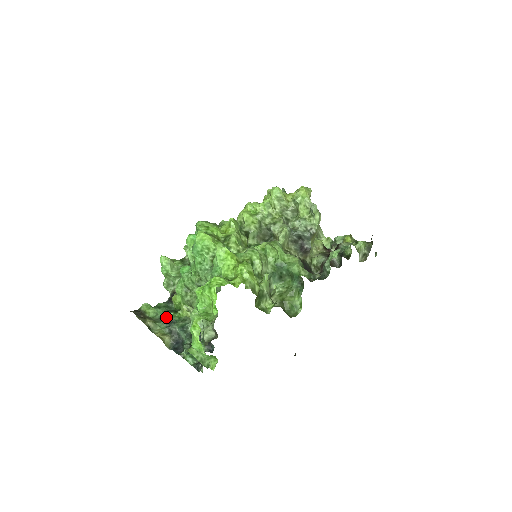
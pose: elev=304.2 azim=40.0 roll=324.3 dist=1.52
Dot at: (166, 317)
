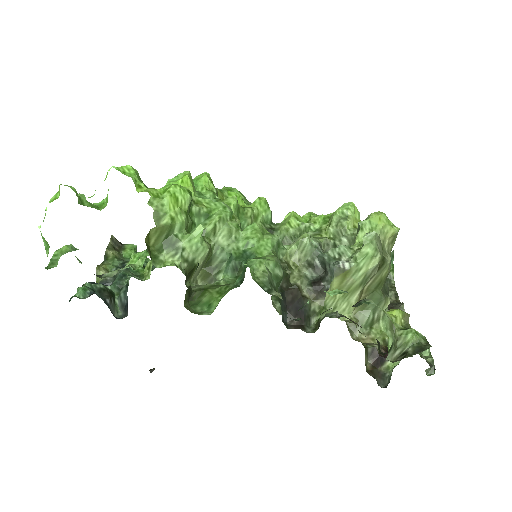
Dot at: occluded
